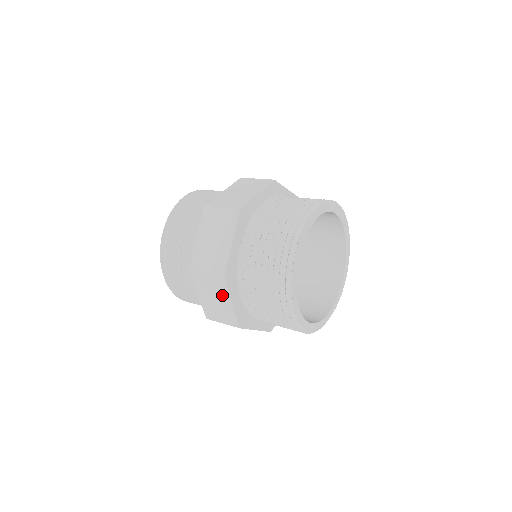
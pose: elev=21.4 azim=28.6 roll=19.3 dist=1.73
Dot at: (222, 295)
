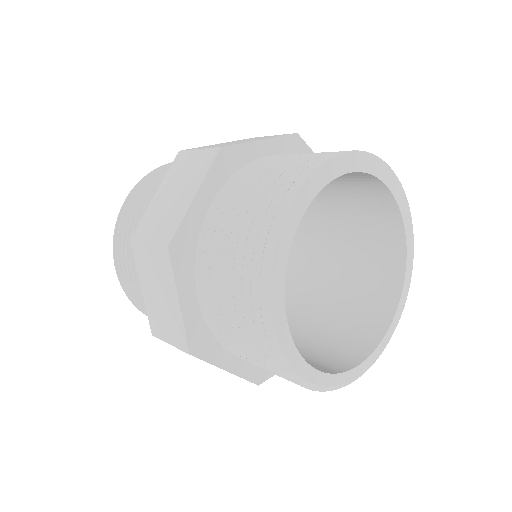
Dot at: occluded
